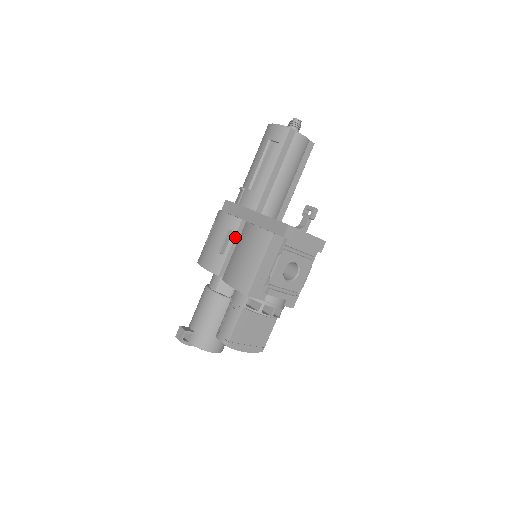
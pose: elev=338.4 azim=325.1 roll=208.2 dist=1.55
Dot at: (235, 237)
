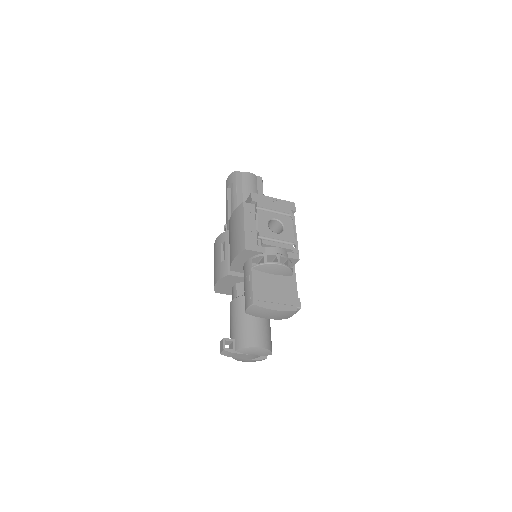
Dot at: (228, 243)
